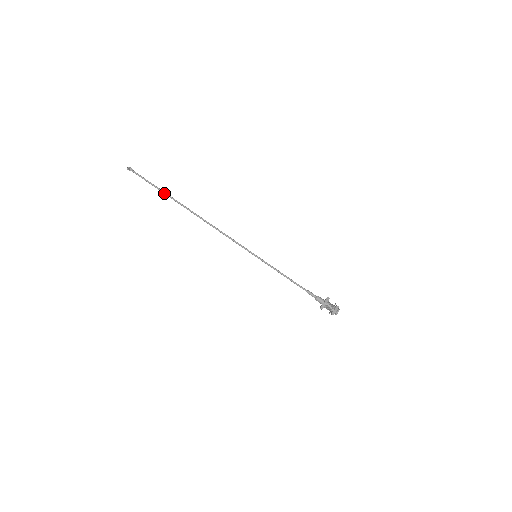
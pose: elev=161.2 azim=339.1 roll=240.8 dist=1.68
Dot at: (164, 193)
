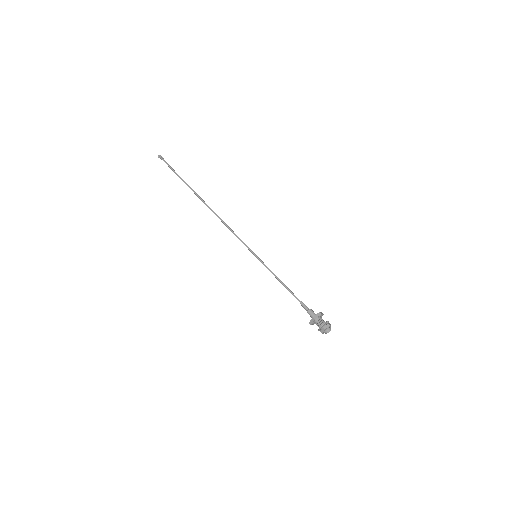
Dot at: (184, 182)
